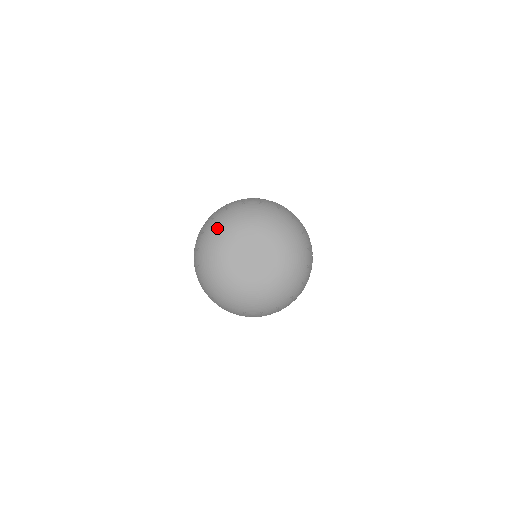
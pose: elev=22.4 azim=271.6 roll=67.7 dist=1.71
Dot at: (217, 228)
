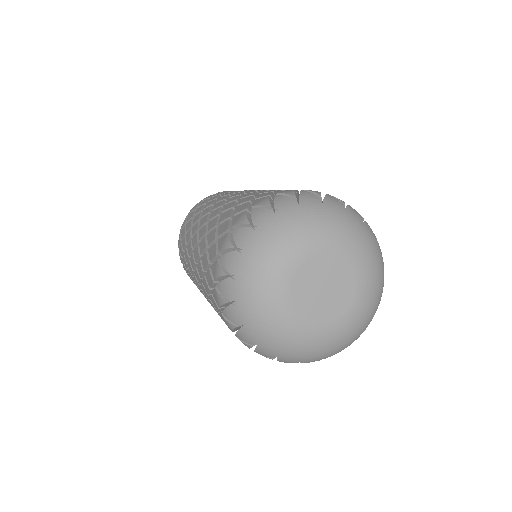
Dot at: (284, 228)
